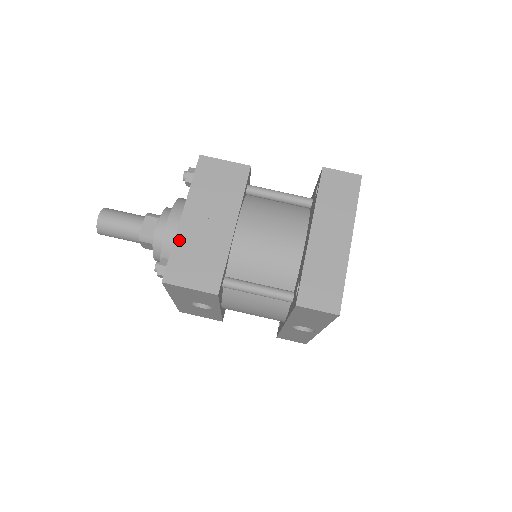
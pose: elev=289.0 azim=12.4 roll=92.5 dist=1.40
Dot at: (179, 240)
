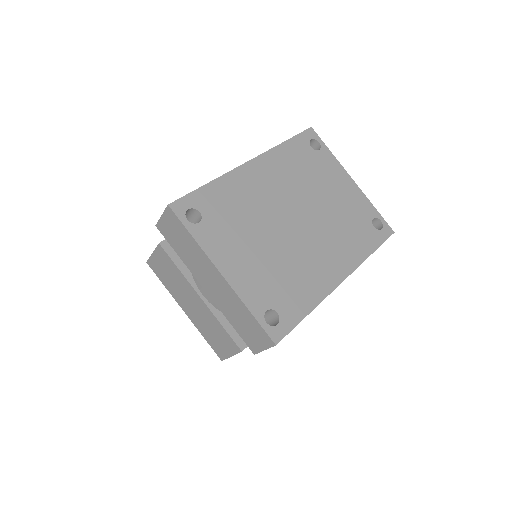
Dot at: (199, 329)
